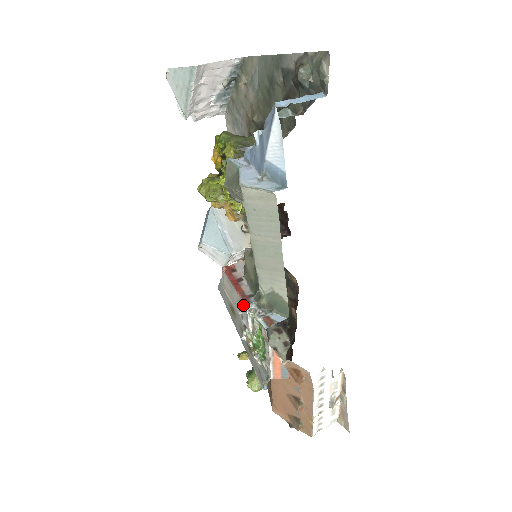
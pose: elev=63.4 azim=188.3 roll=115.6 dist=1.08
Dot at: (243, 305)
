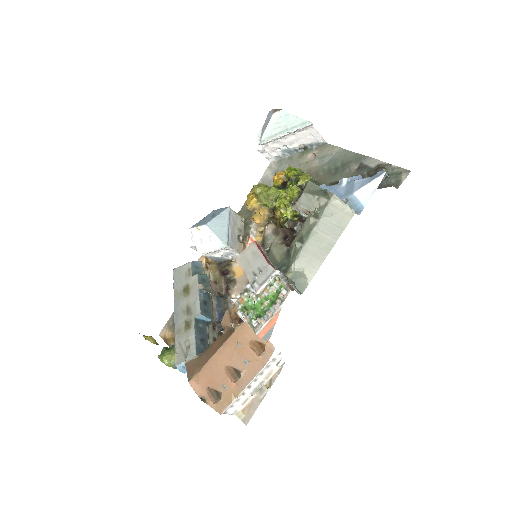
Dot at: (268, 271)
